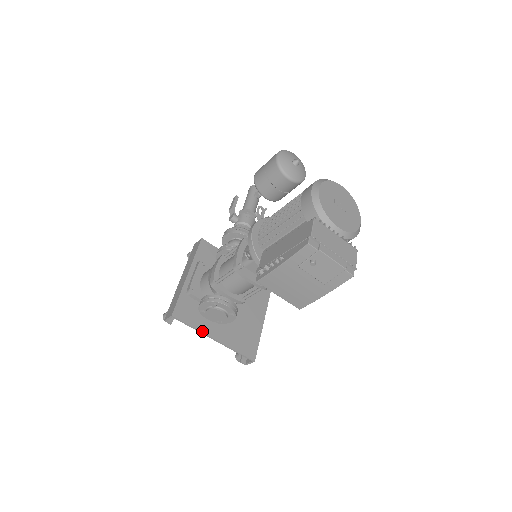
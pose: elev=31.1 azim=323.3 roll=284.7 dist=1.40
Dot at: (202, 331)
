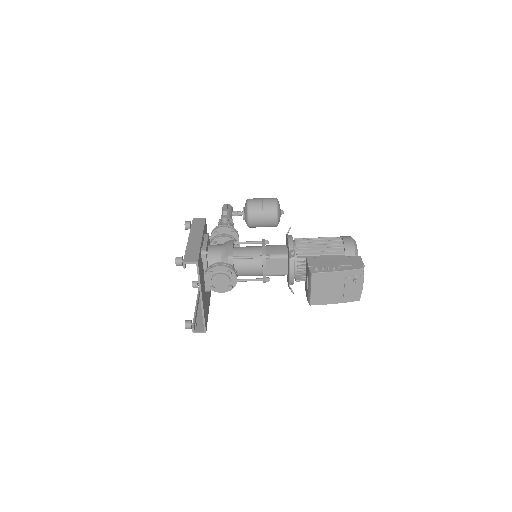
Dot at: (201, 287)
